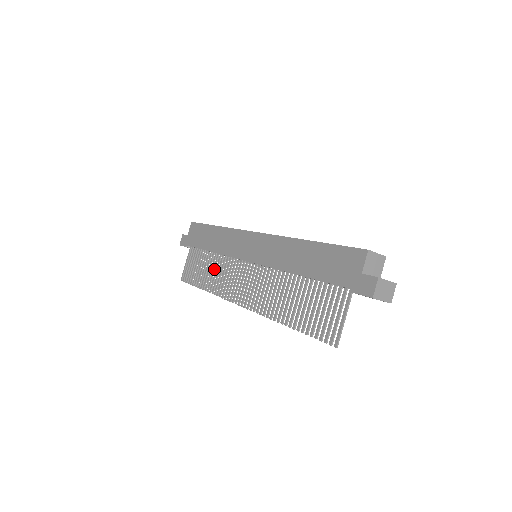
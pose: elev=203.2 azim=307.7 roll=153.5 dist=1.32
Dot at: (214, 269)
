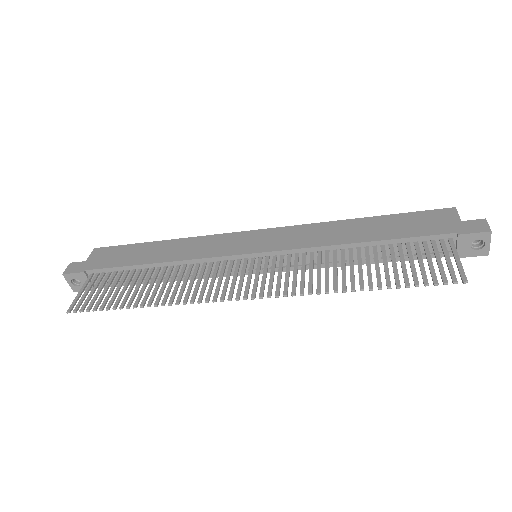
Dot at: (167, 280)
